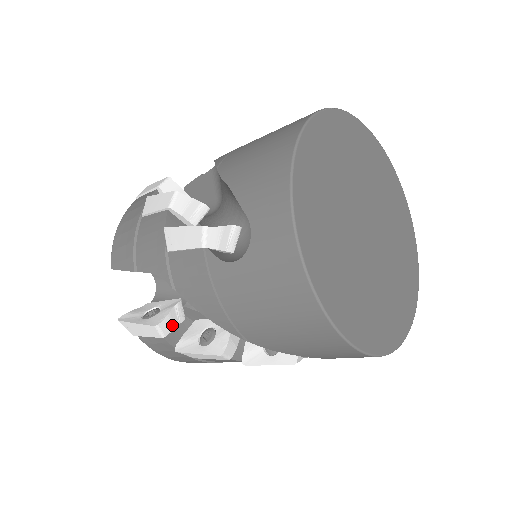
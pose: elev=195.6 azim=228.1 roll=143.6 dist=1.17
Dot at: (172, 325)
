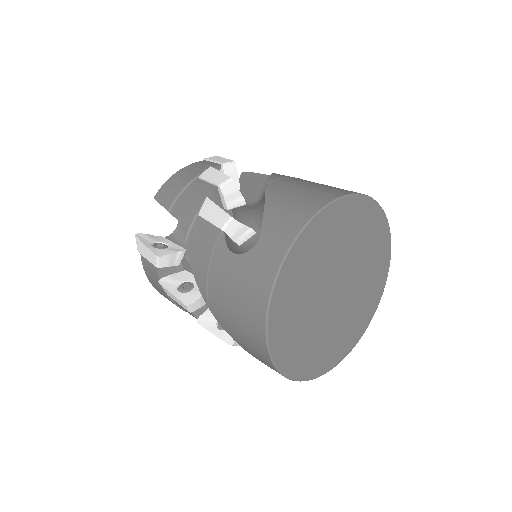
Dot at: (168, 263)
